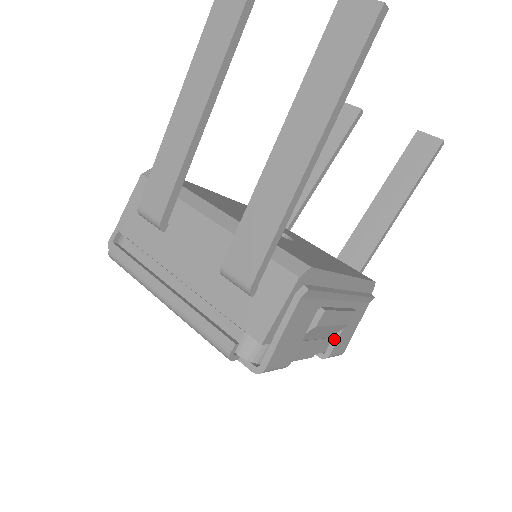
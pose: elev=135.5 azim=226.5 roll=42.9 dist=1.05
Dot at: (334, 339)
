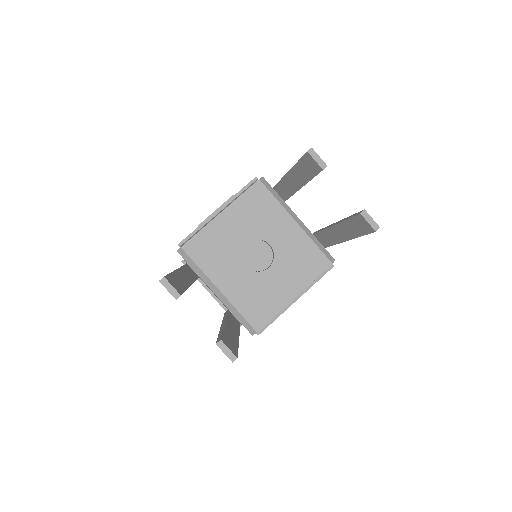
Dot at: occluded
